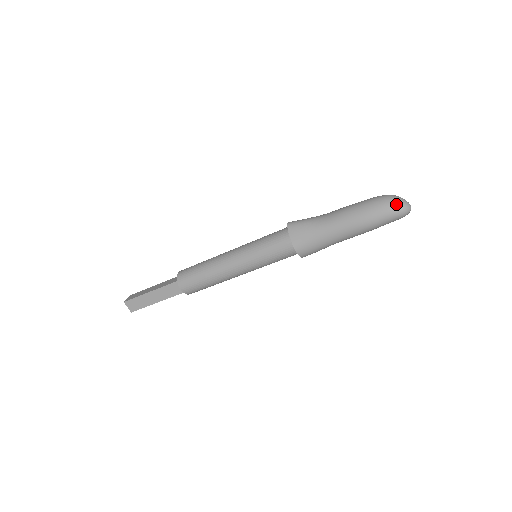
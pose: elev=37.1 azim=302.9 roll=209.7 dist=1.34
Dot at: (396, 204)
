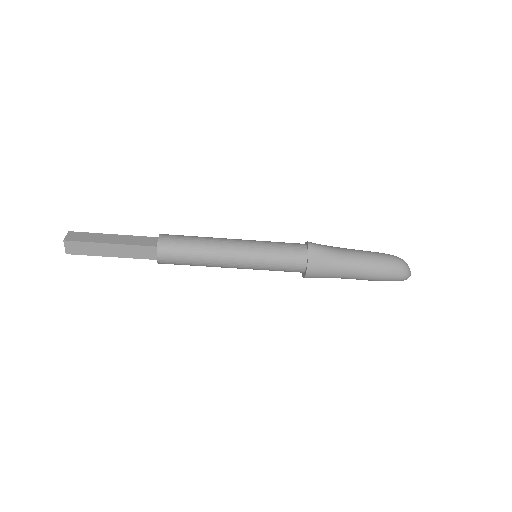
Dot at: (406, 271)
